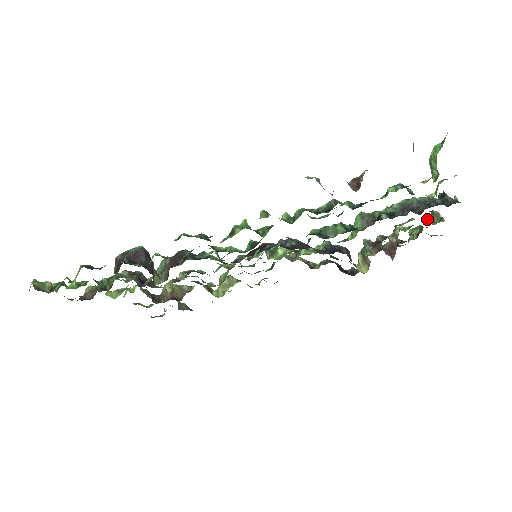
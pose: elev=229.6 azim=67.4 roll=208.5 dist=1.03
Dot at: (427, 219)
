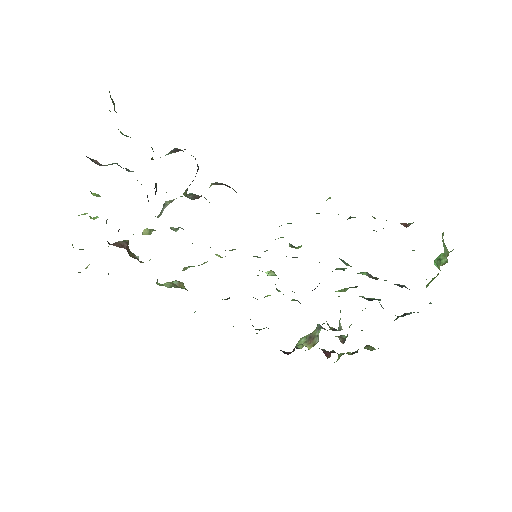
Dot at: occluded
